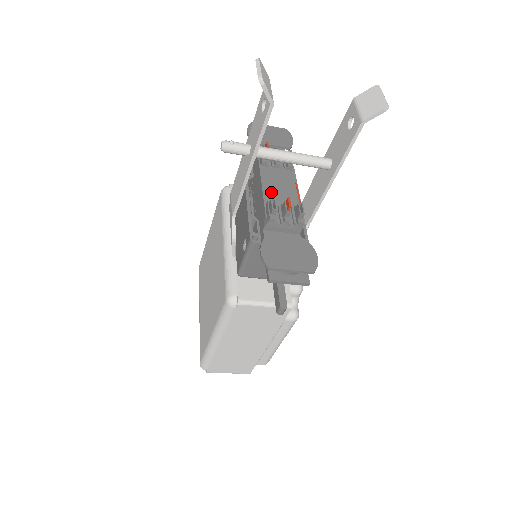
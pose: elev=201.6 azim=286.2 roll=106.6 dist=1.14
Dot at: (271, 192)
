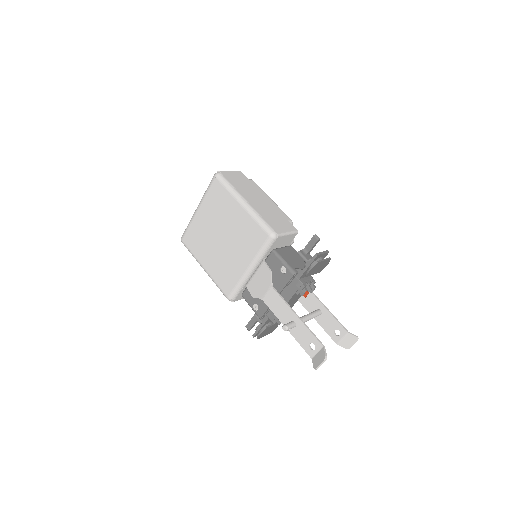
Dot at: occluded
